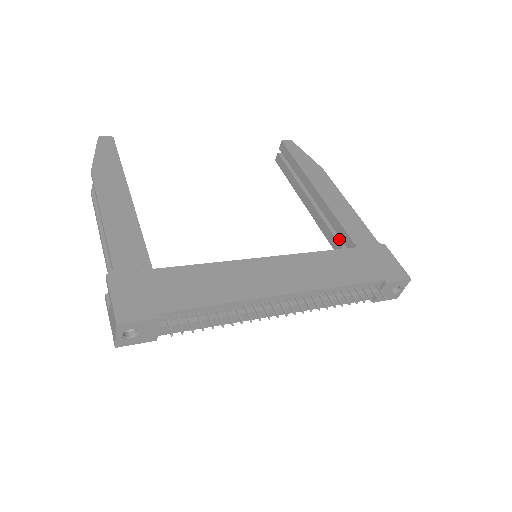
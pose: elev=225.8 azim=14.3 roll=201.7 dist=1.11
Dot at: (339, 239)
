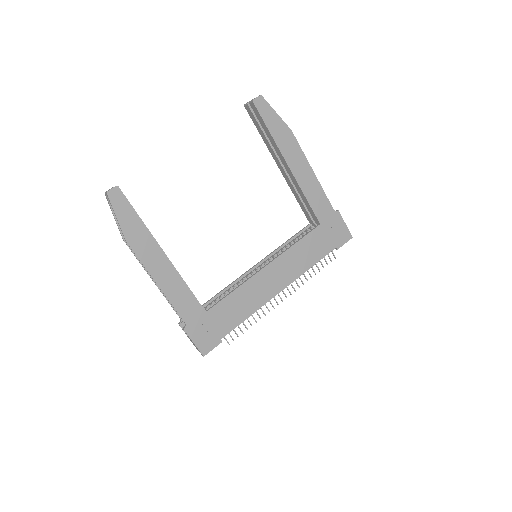
Dot at: occluded
